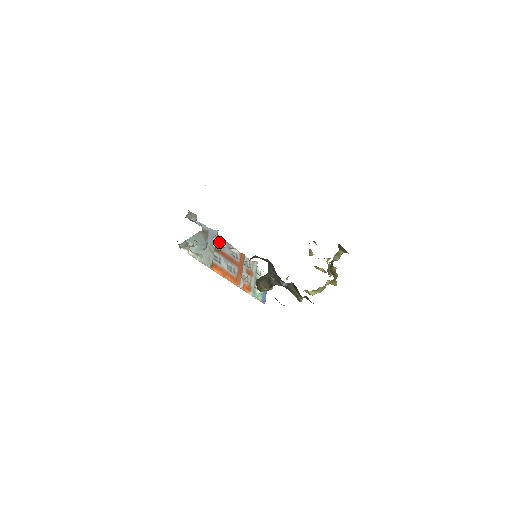
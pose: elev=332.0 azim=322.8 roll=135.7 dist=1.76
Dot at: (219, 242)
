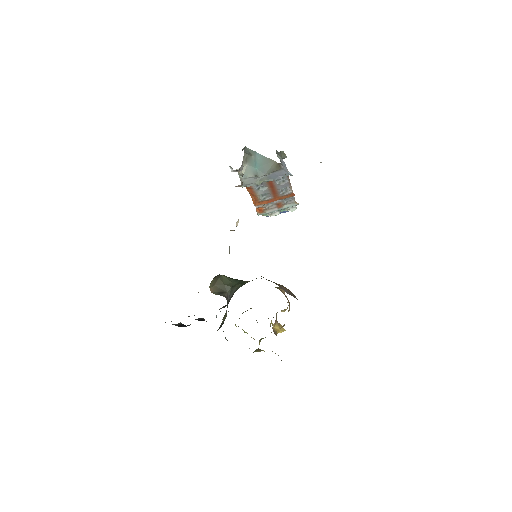
Dot at: occluded
